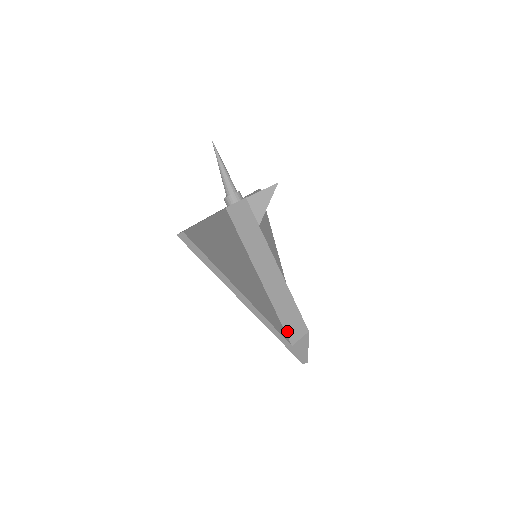
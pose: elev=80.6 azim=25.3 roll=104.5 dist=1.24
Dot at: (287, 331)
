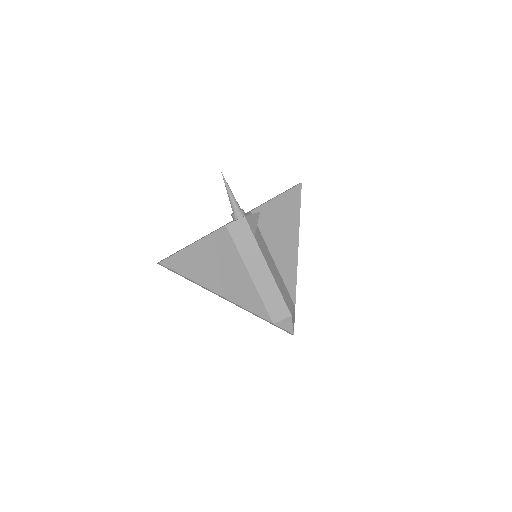
Dot at: (270, 313)
